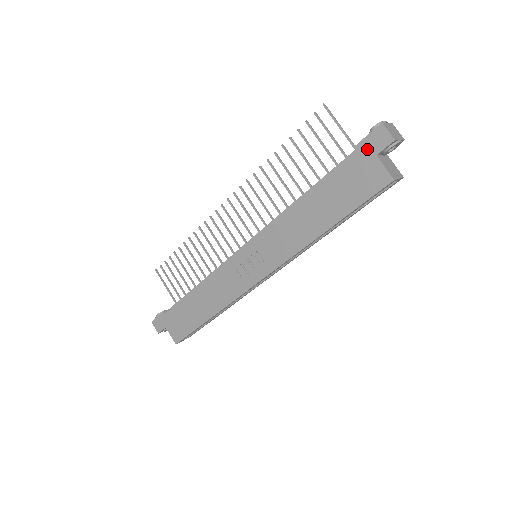
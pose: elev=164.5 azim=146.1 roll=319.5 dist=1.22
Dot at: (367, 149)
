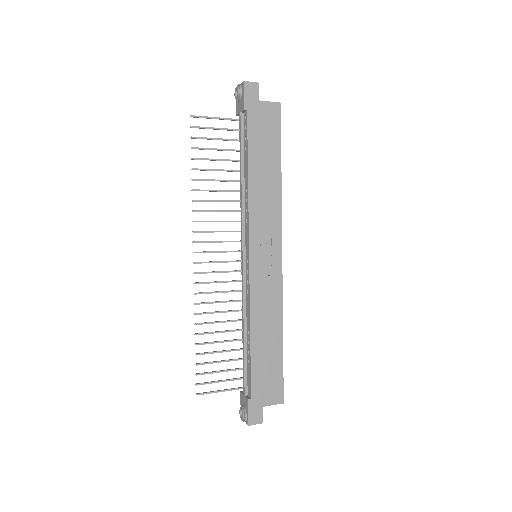
Dot at: (252, 103)
